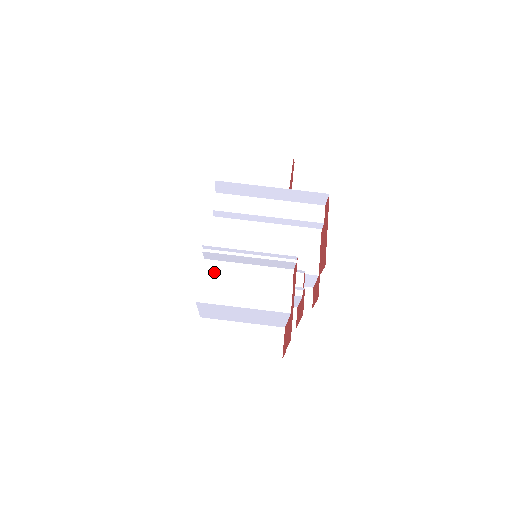
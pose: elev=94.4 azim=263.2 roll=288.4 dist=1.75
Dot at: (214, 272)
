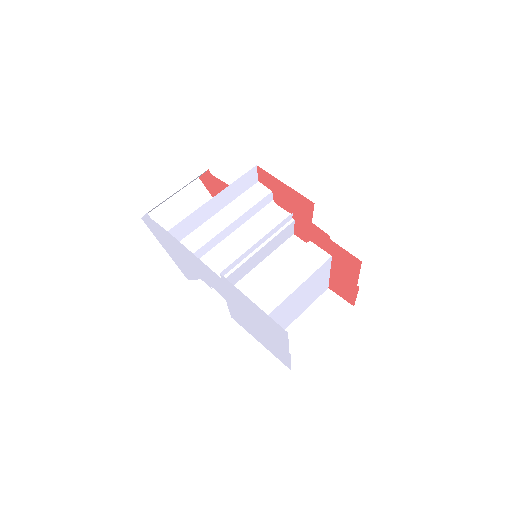
Dot at: (245, 292)
